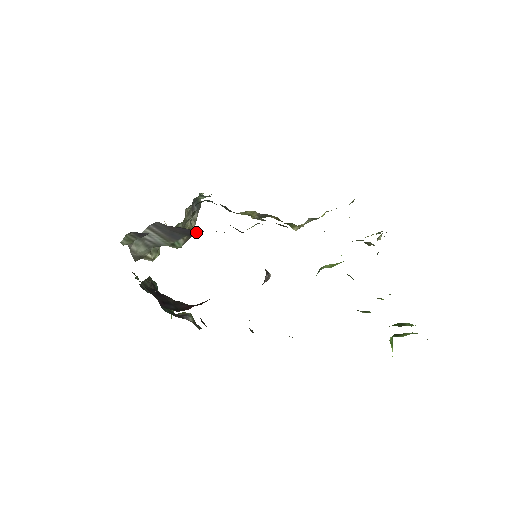
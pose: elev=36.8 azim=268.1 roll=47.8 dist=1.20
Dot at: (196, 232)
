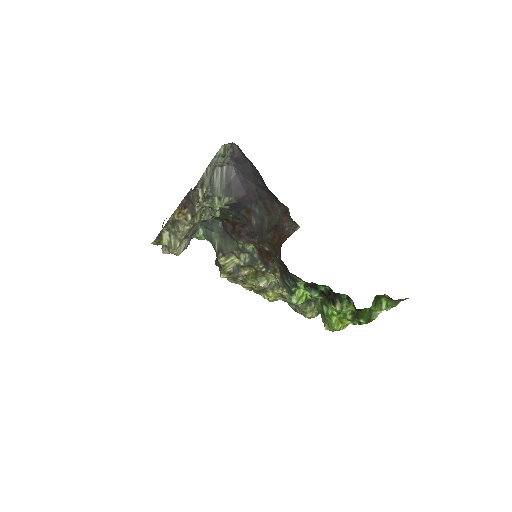
Dot at: (243, 196)
